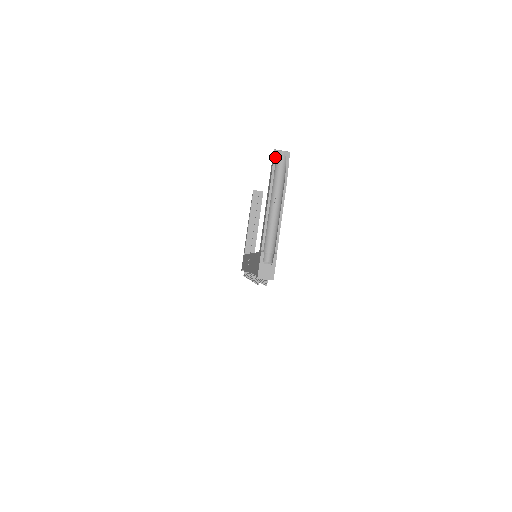
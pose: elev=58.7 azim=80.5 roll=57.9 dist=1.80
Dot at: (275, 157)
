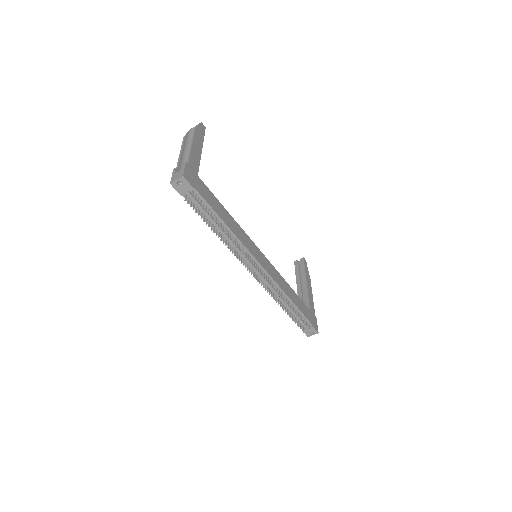
Dot at: (190, 130)
